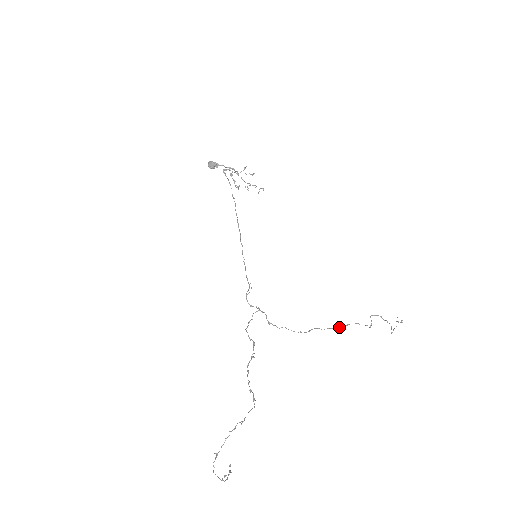
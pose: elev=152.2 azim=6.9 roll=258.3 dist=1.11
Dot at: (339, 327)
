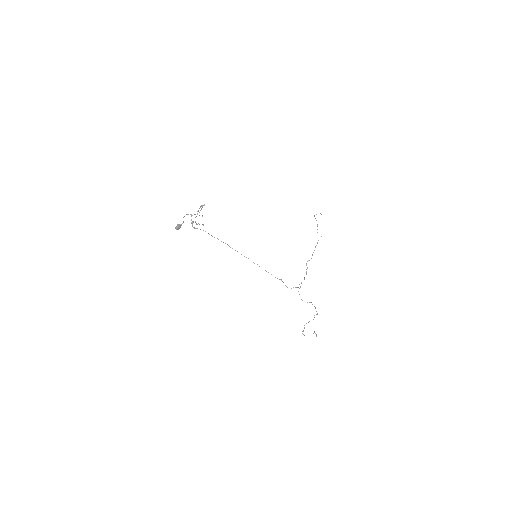
Dot at: occluded
